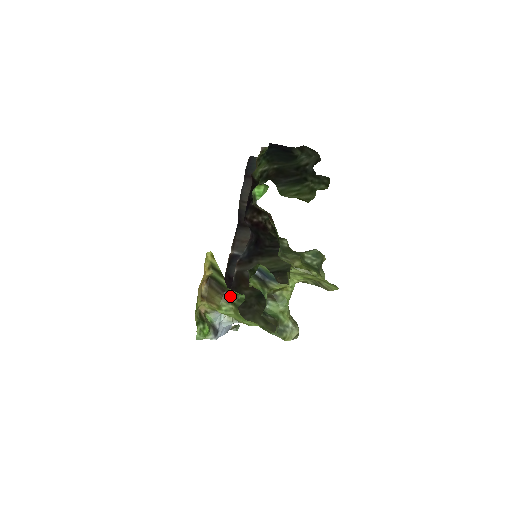
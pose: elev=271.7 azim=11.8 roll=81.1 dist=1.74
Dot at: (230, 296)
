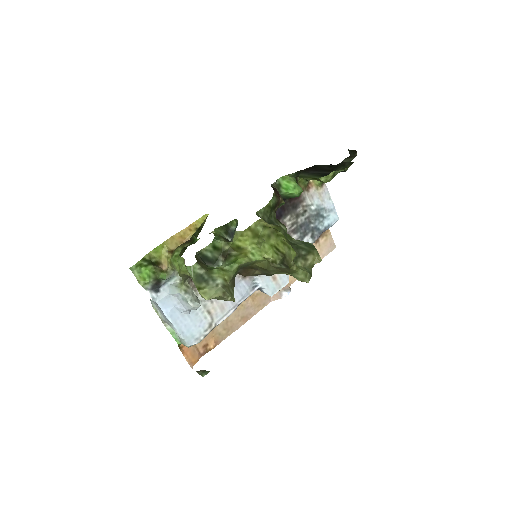
Dot at: (189, 243)
